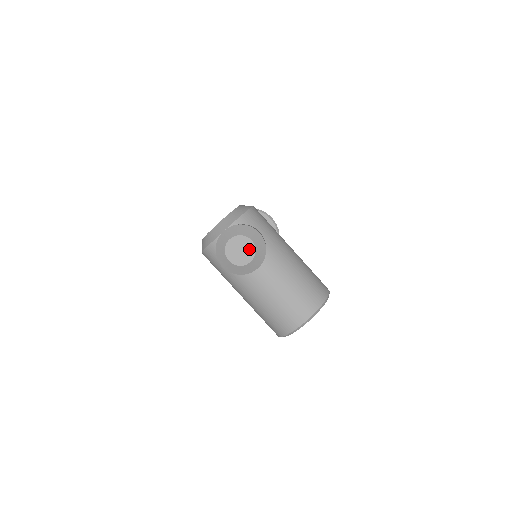
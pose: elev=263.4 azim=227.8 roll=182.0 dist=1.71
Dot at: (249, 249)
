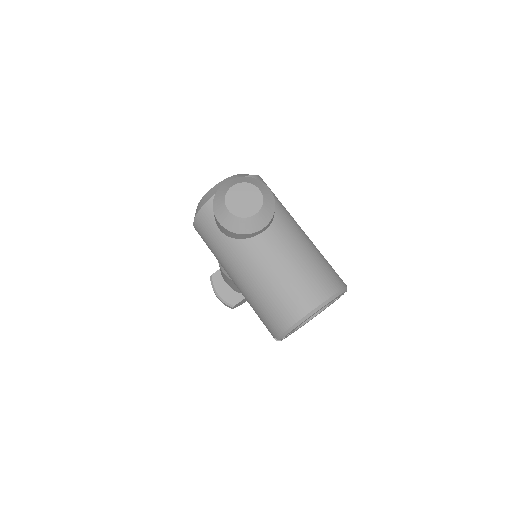
Dot at: (255, 199)
